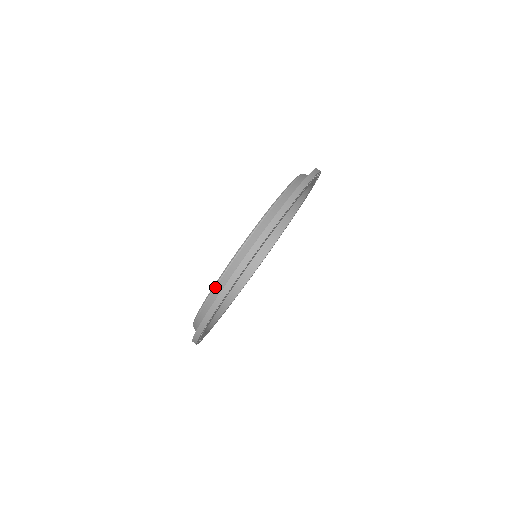
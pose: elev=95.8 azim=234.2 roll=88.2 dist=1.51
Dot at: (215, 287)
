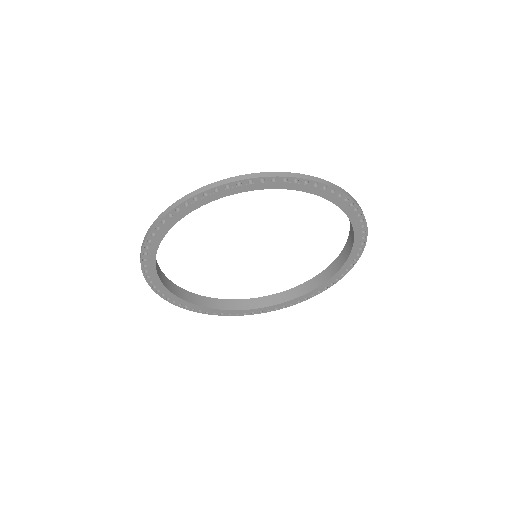
Dot at: occluded
